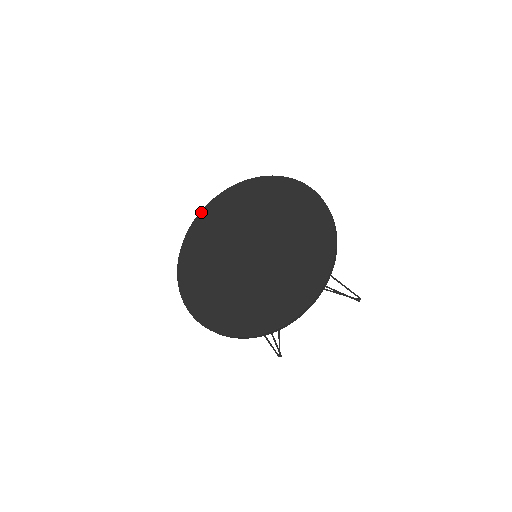
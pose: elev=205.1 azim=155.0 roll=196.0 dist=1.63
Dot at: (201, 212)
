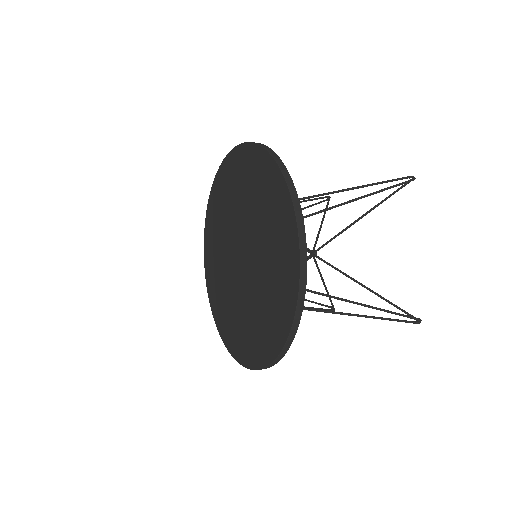
Dot at: (225, 159)
